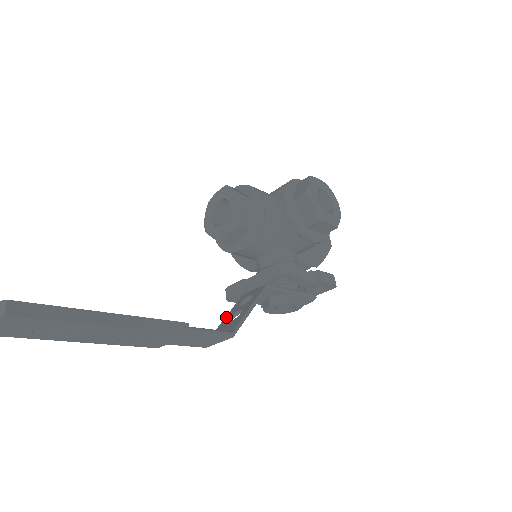
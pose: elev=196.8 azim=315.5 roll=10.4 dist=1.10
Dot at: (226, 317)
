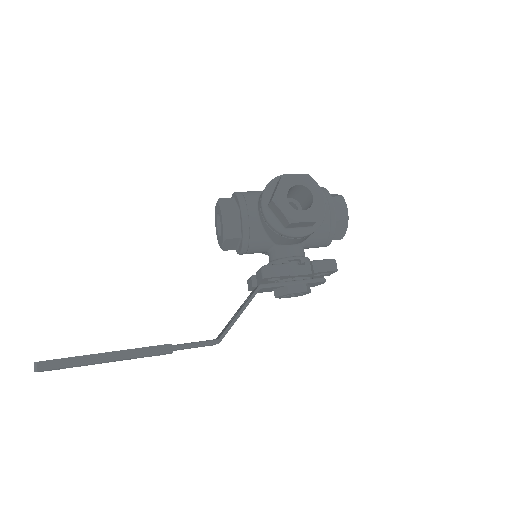
Dot at: occluded
